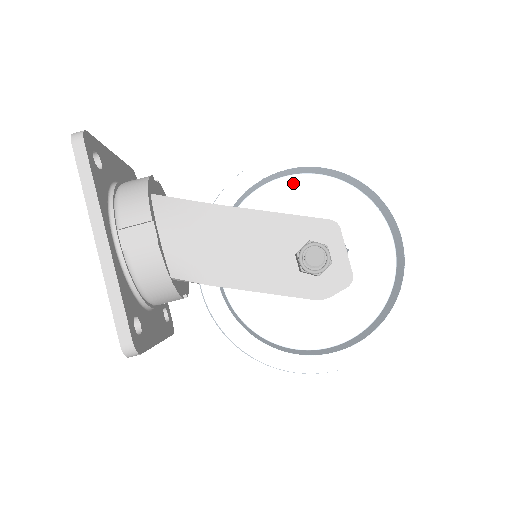
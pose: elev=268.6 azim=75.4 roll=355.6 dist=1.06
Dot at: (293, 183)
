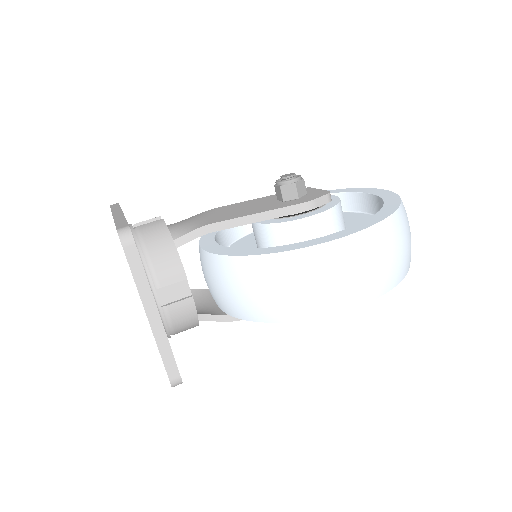
Dot at: occluded
